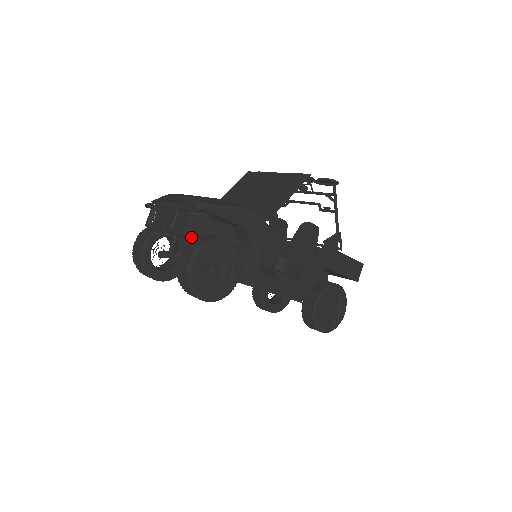
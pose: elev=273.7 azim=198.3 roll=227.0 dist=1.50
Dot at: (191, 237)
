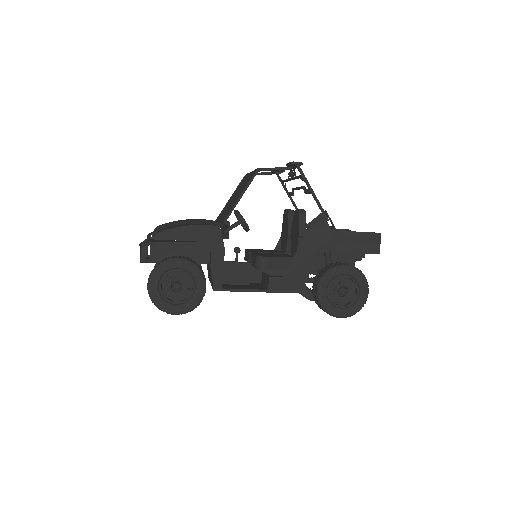
Dot at: occluded
